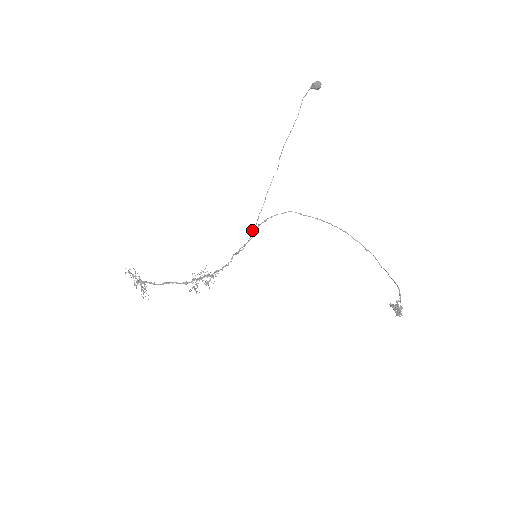
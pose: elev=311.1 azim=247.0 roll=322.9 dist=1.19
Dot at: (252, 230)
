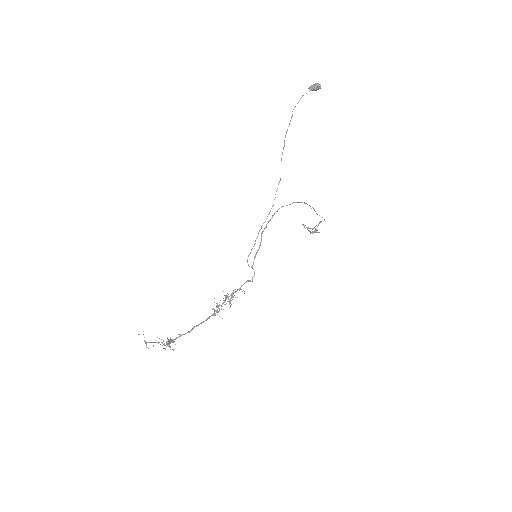
Dot at: occluded
